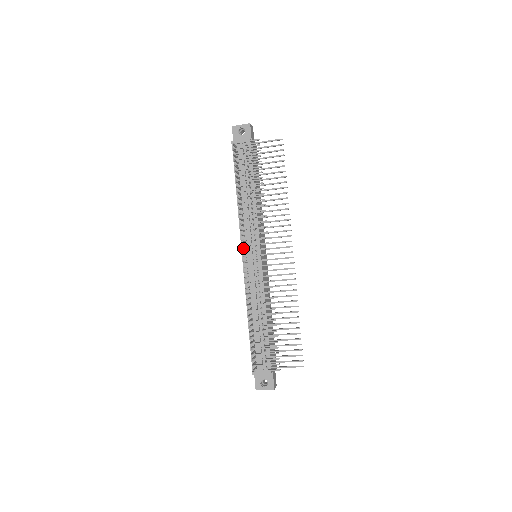
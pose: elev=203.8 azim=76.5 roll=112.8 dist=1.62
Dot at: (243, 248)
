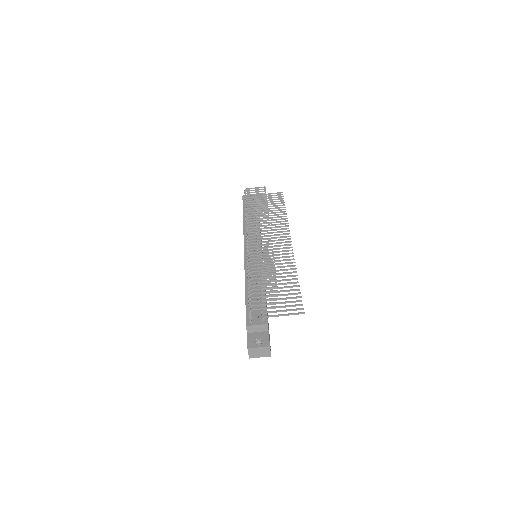
Dot at: (245, 245)
